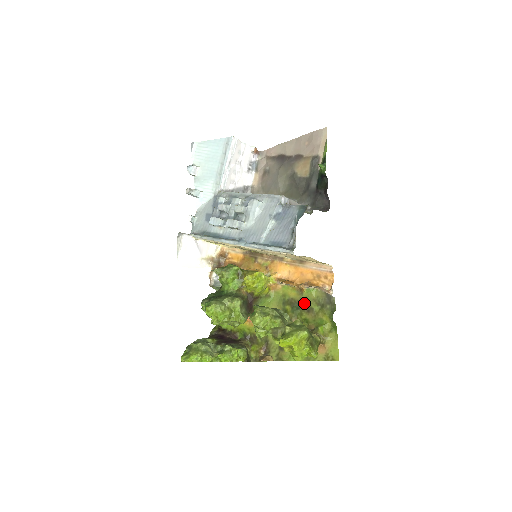
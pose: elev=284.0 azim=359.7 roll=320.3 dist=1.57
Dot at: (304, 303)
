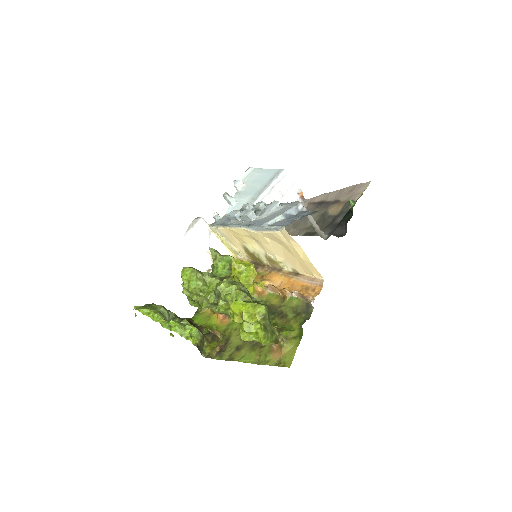
Dot at: (281, 310)
